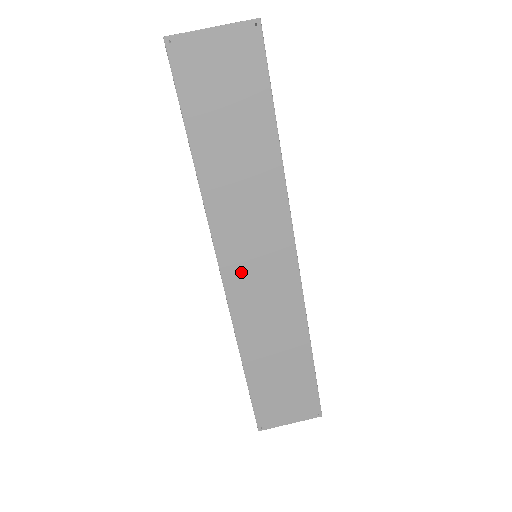
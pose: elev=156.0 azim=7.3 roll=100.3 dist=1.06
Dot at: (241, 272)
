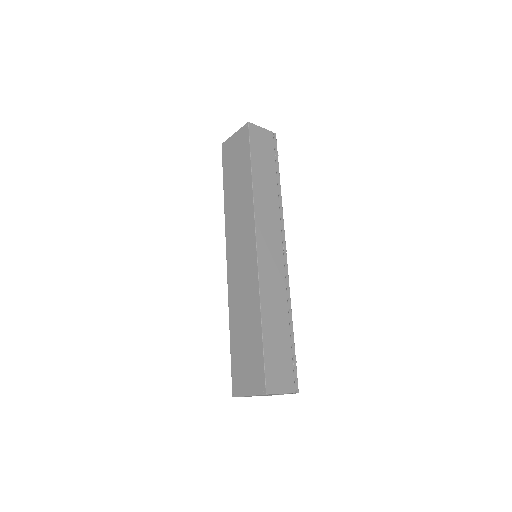
Dot at: (234, 256)
